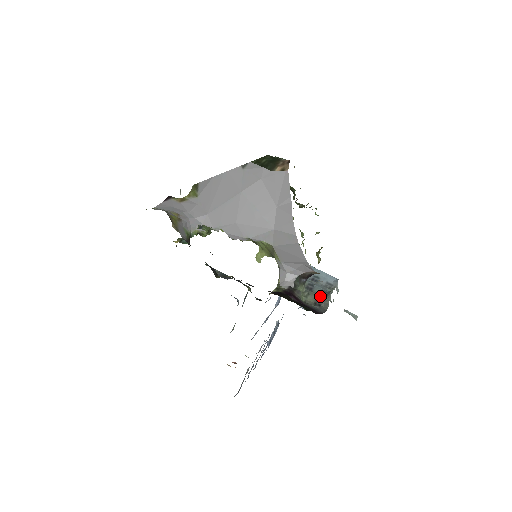
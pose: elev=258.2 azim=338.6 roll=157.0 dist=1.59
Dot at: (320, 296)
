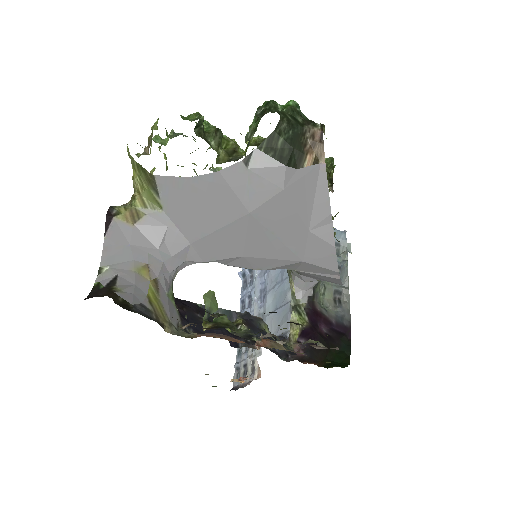
Dot at: occluded
